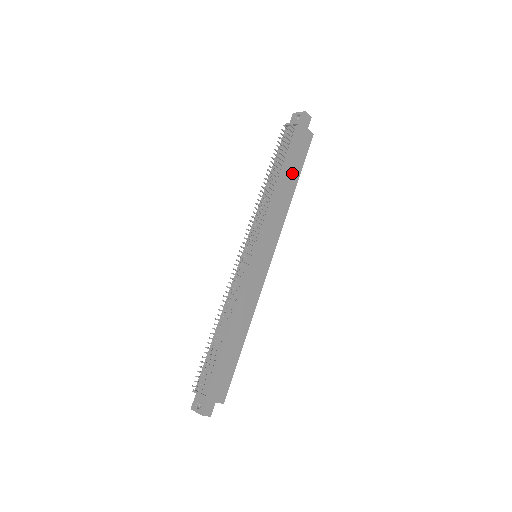
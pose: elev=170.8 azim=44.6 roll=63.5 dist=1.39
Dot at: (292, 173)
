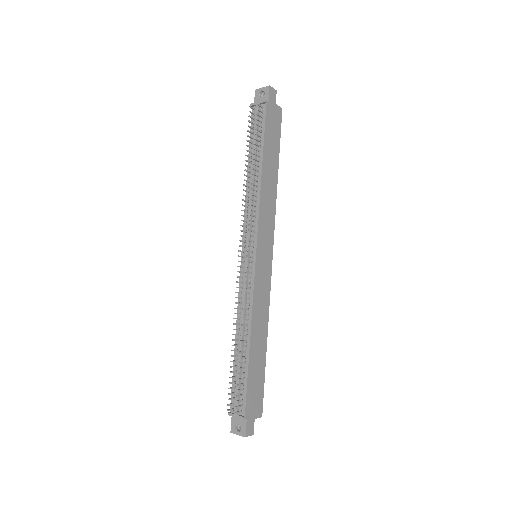
Dot at: (271, 157)
